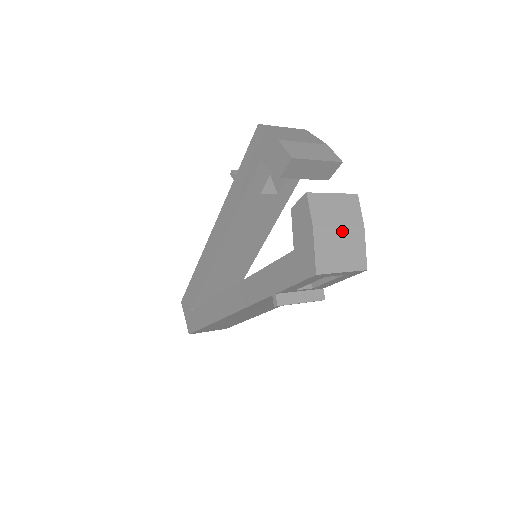
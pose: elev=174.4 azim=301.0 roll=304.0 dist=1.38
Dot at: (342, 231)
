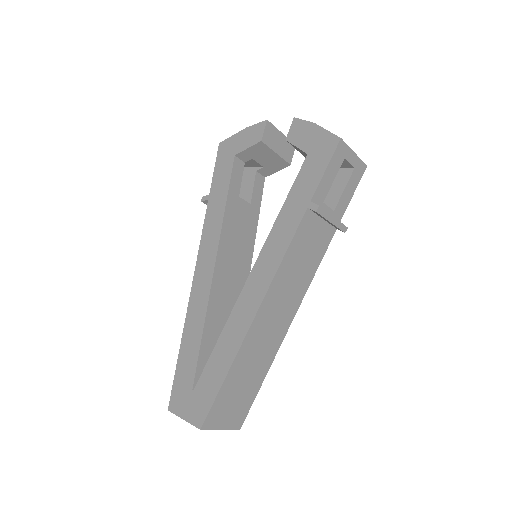
Dot at: occluded
